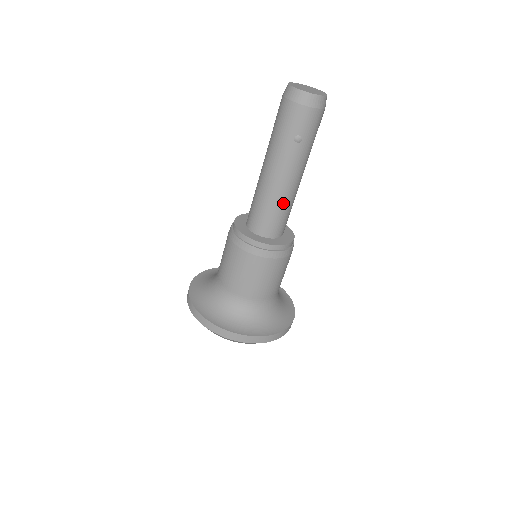
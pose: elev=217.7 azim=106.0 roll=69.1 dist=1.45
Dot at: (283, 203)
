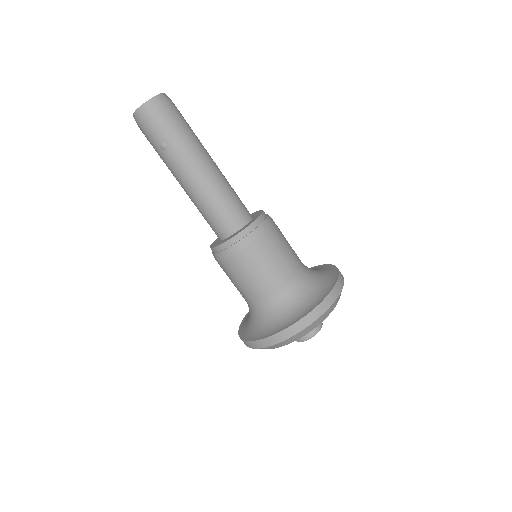
Dot at: (208, 200)
